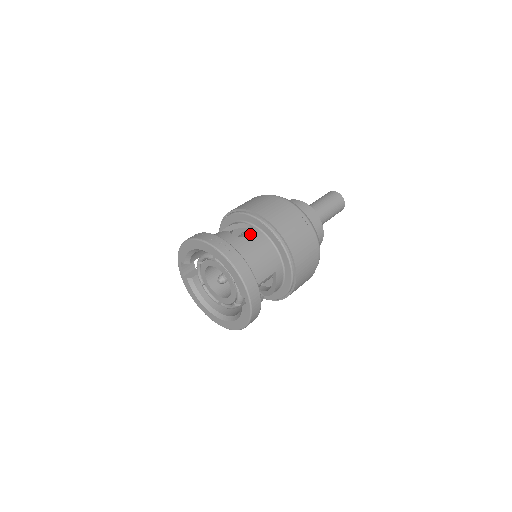
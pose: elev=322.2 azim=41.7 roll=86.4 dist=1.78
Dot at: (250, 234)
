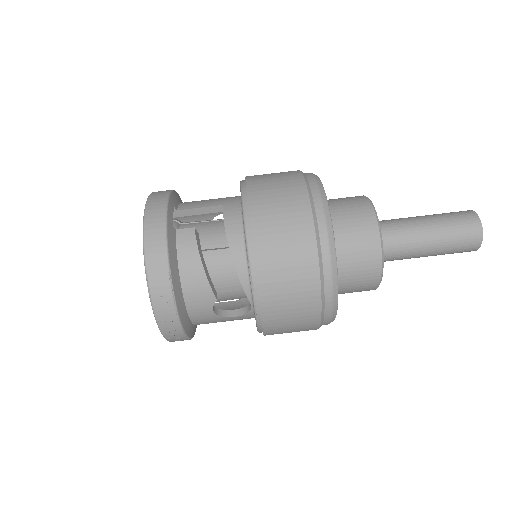
Dot at: occluded
